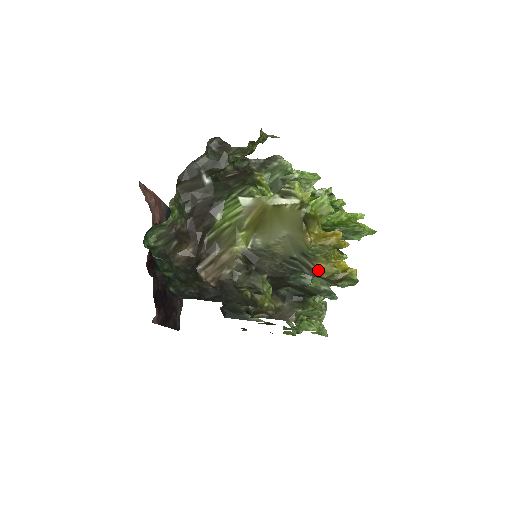
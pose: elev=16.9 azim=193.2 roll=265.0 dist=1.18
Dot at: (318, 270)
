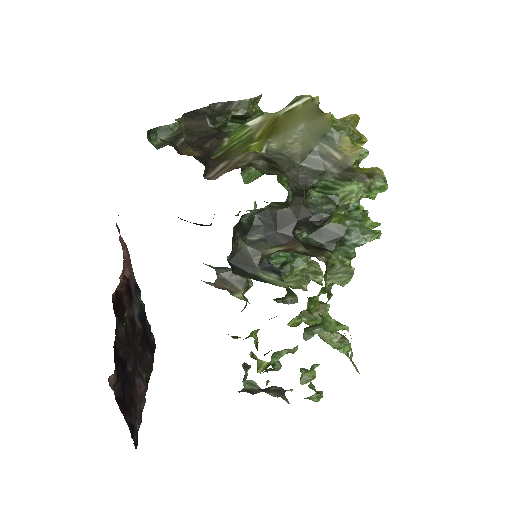
Dot at: (344, 157)
